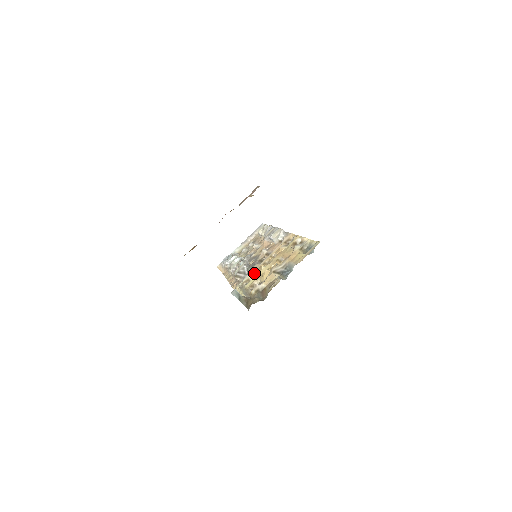
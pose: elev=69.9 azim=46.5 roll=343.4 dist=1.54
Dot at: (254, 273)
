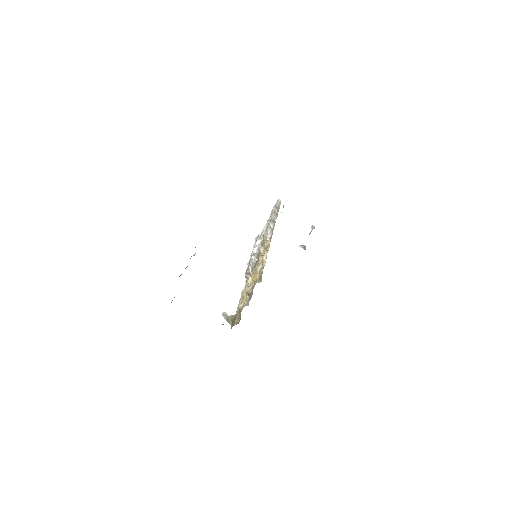
Dot at: occluded
